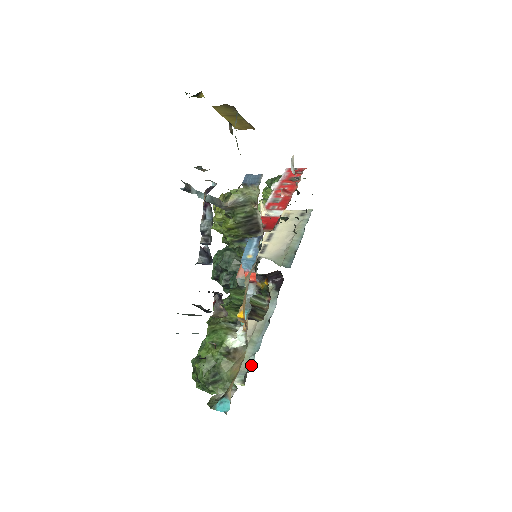
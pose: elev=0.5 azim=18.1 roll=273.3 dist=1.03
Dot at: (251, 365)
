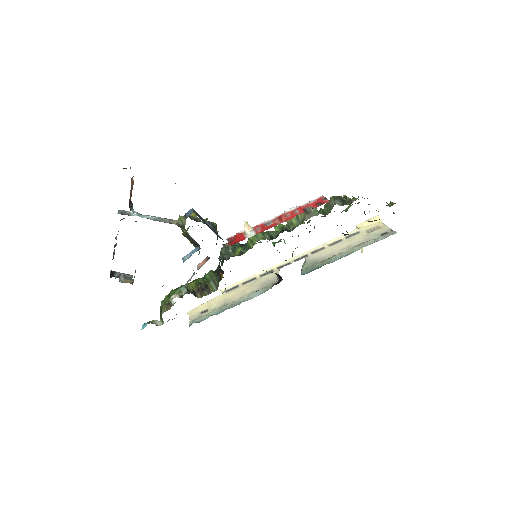
Dot at: (203, 320)
